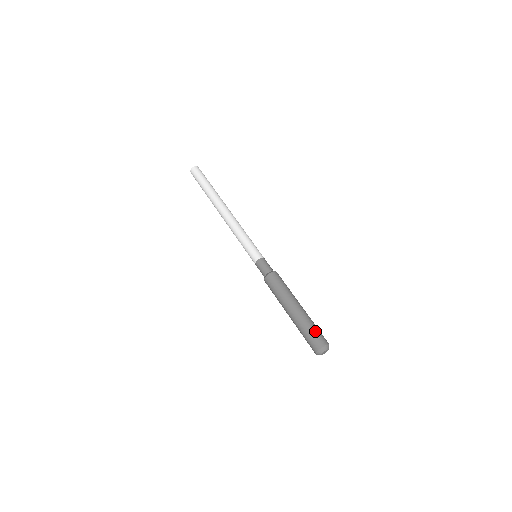
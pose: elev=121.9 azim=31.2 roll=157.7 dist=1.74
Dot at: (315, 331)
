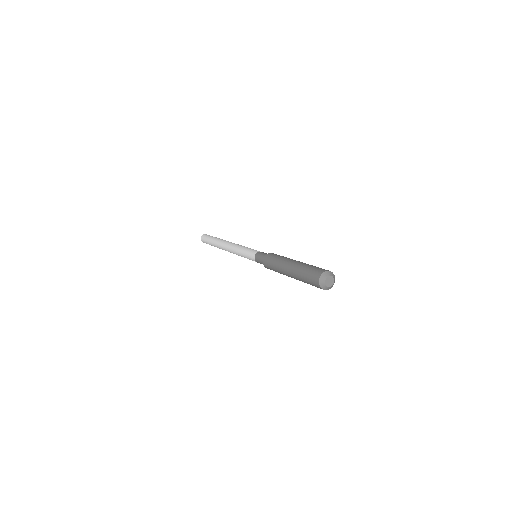
Dot at: occluded
